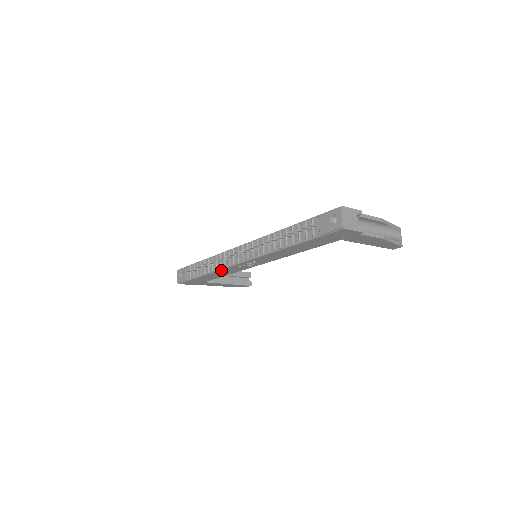
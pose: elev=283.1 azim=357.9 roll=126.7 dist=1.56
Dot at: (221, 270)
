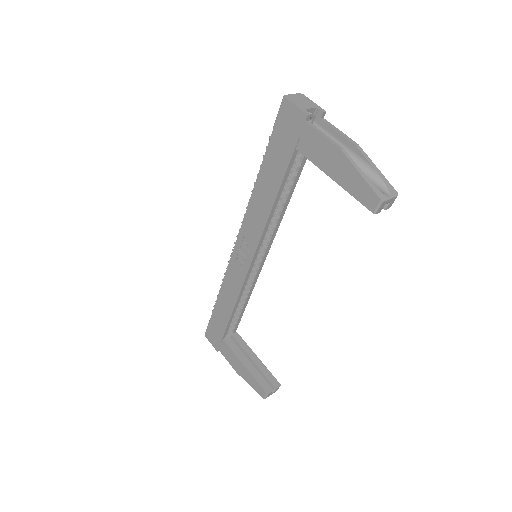
Dot at: (226, 278)
